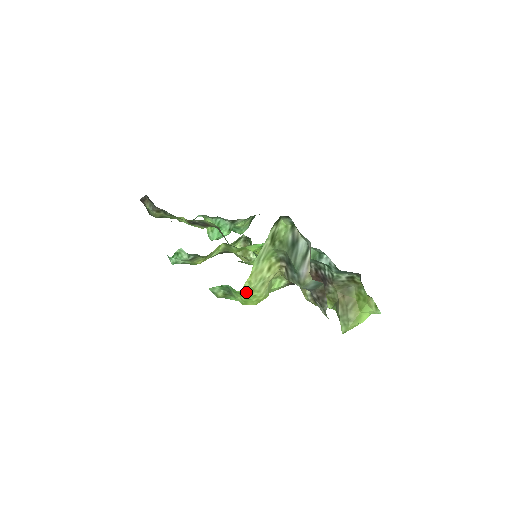
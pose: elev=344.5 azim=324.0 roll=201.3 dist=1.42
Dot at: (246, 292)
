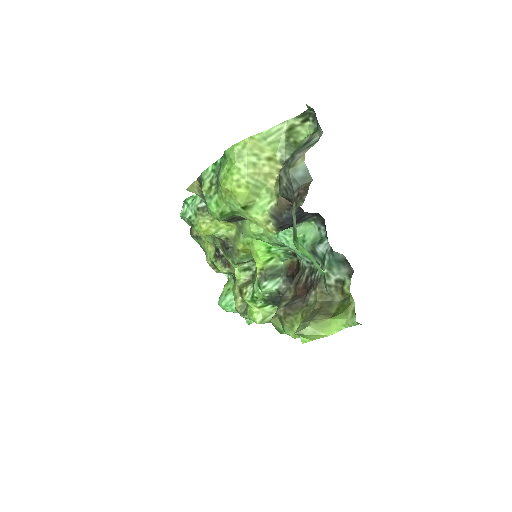
Dot at: (235, 152)
